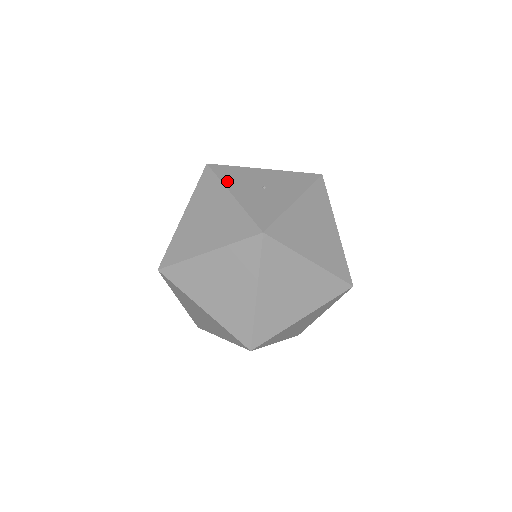
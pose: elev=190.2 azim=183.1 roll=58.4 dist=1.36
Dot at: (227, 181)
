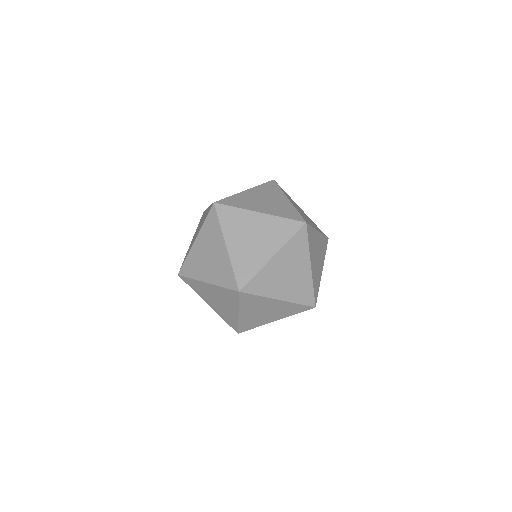
Dot at: occluded
